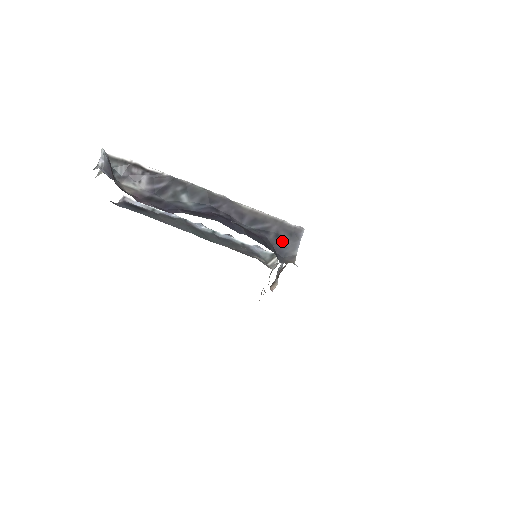
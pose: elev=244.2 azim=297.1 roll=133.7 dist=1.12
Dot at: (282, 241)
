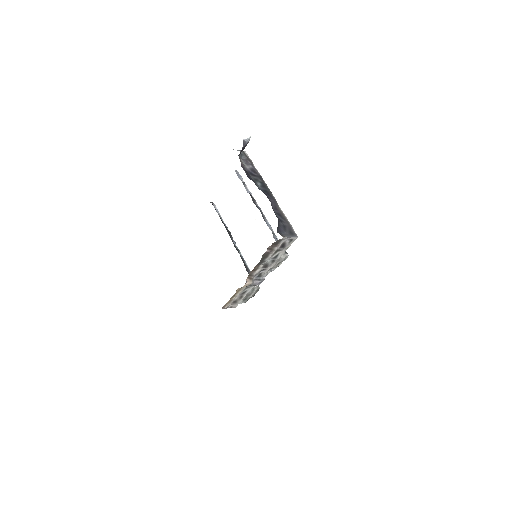
Dot at: (285, 229)
